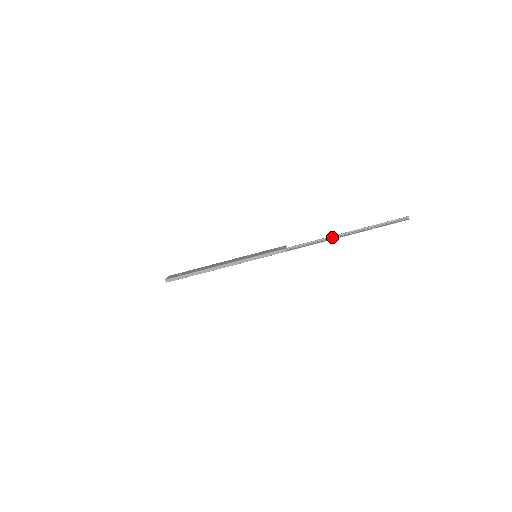
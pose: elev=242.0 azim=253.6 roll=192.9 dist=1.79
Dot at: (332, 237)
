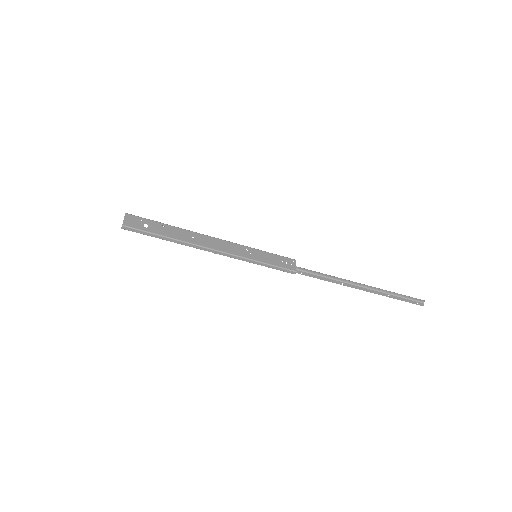
Dot at: (347, 281)
